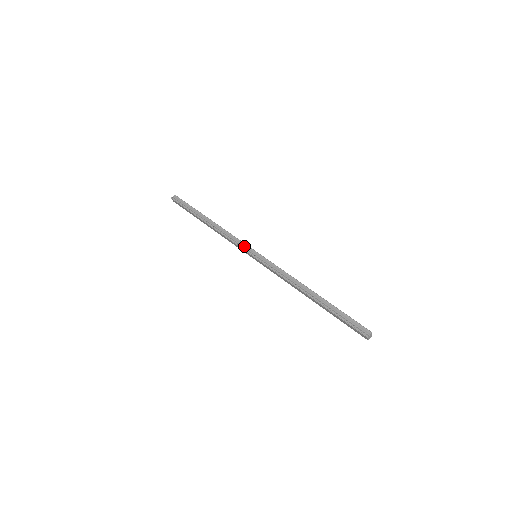
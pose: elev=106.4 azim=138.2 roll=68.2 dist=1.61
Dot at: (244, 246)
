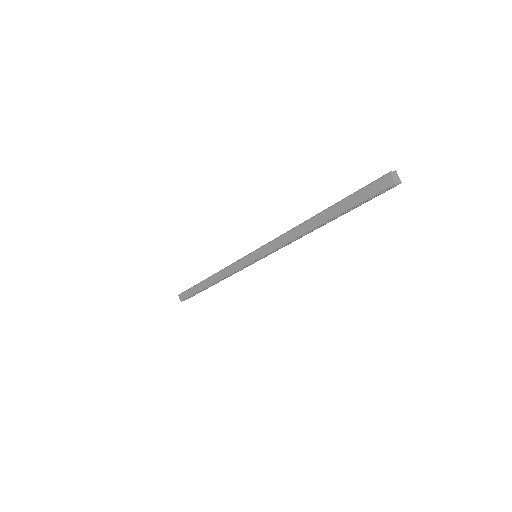
Dot at: occluded
